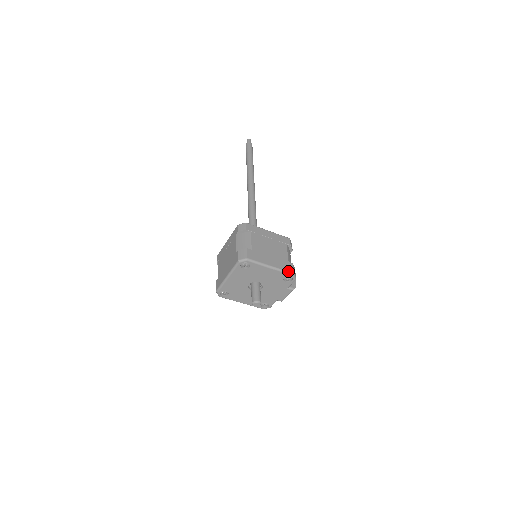
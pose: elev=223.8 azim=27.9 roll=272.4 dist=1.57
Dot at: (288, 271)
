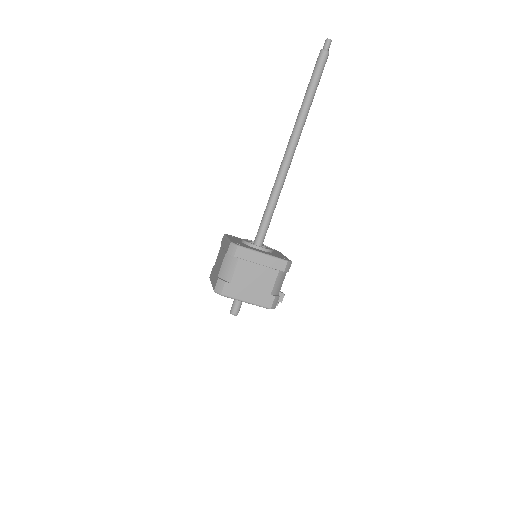
Dot at: (264, 306)
